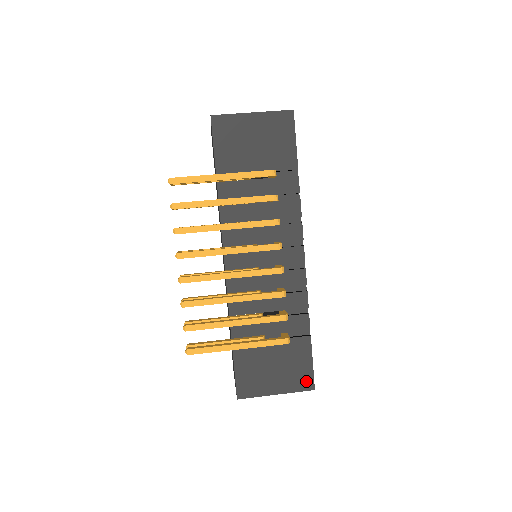
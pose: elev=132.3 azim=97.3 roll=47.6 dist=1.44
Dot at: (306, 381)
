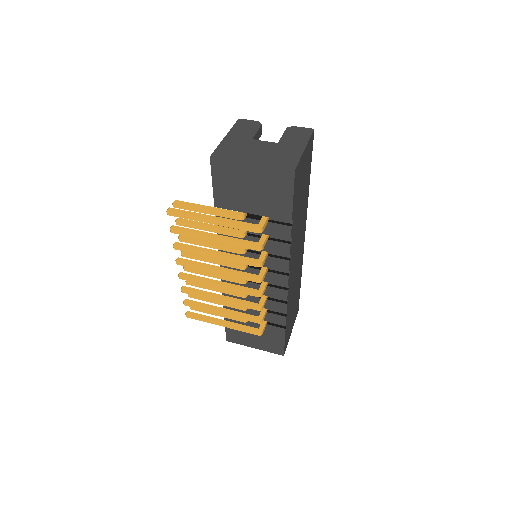
Dot at: (278, 350)
